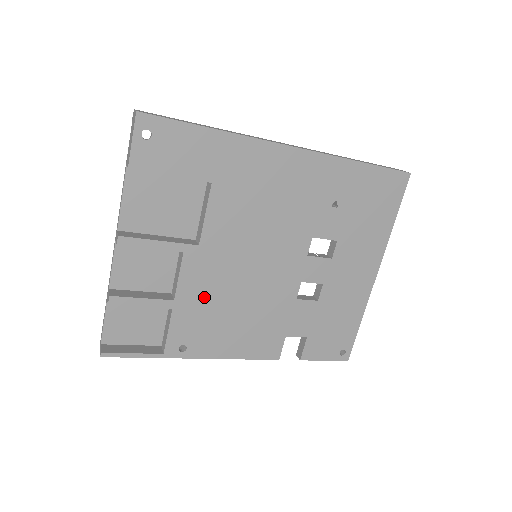
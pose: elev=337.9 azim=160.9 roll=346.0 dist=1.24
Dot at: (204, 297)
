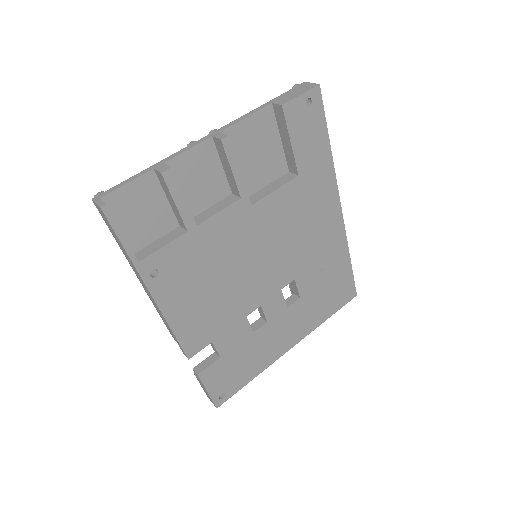
Dot at: (212, 247)
